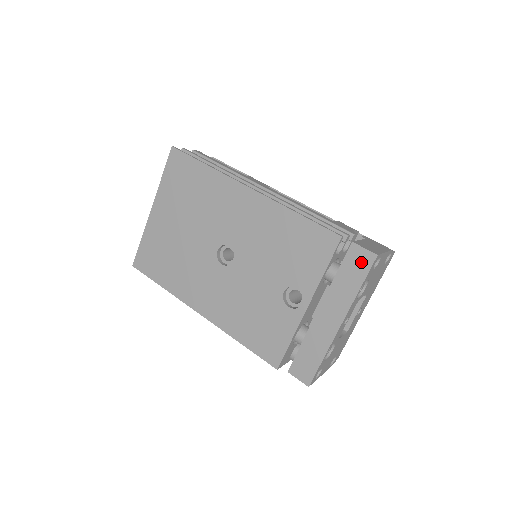
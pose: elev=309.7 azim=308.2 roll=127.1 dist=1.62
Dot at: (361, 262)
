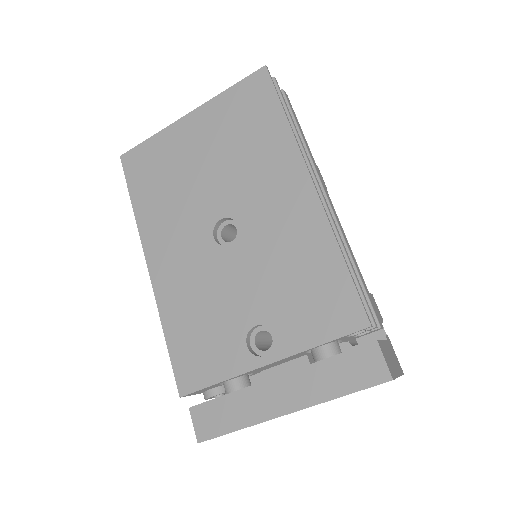
Dot at: (368, 370)
